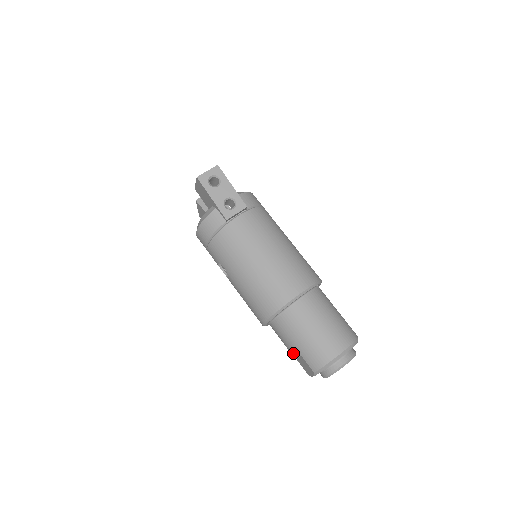
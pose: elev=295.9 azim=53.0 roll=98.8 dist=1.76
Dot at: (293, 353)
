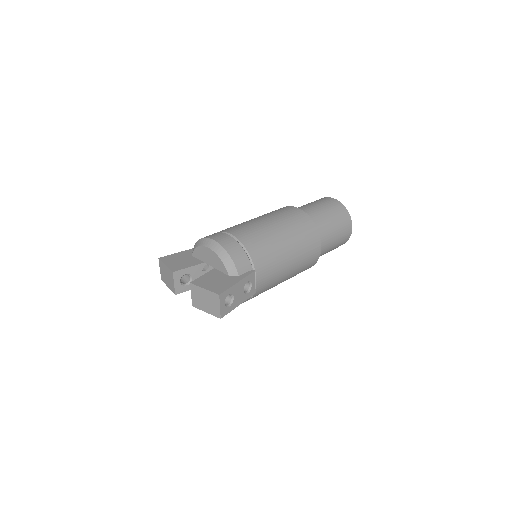
Dot at: occluded
